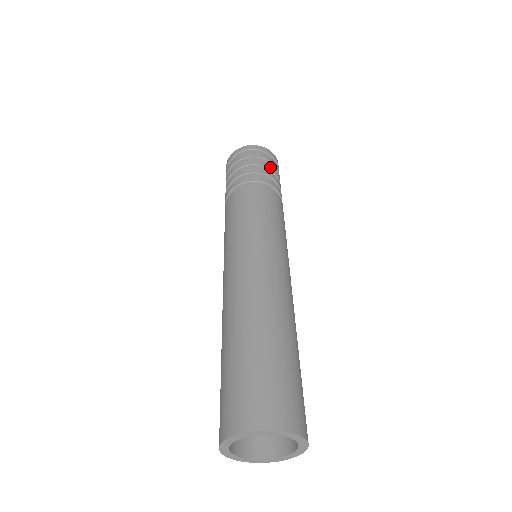
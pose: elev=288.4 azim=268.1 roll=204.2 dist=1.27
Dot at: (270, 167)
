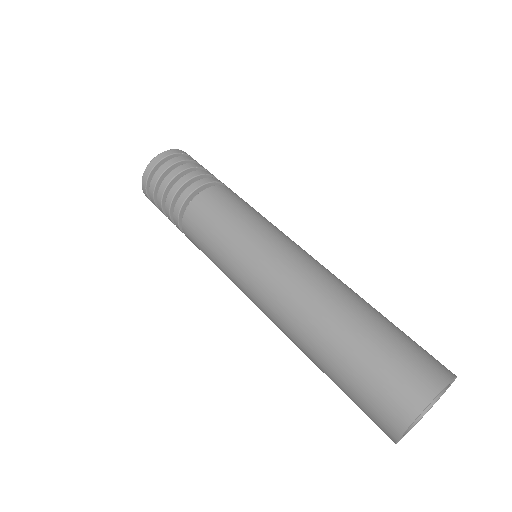
Dot at: (191, 165)
